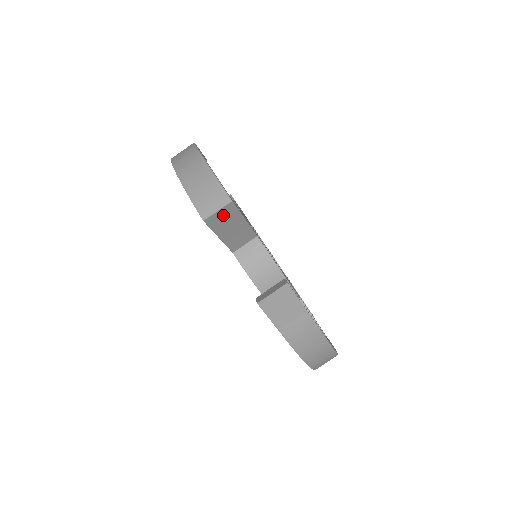
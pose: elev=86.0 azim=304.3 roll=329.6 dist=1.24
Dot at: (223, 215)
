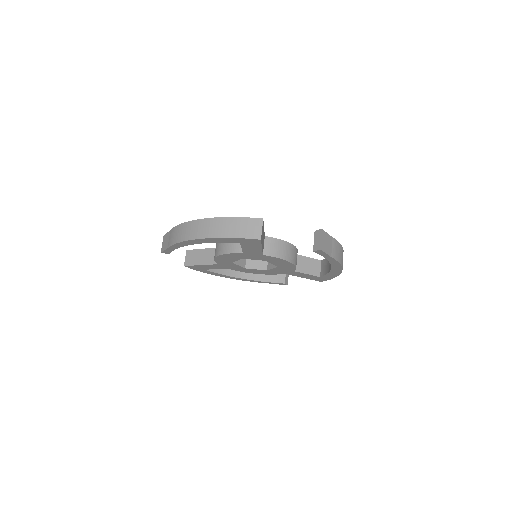
Dot at: (262, 231)
